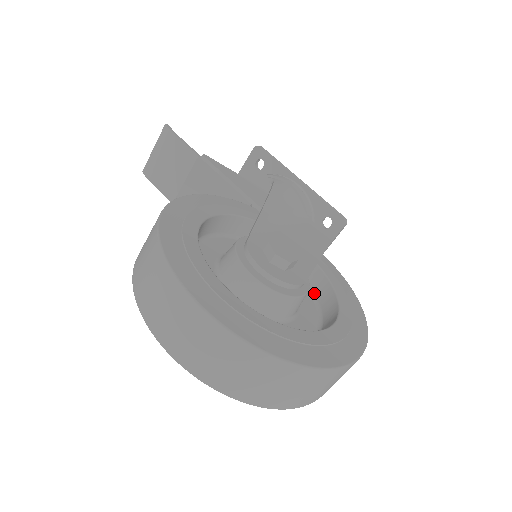
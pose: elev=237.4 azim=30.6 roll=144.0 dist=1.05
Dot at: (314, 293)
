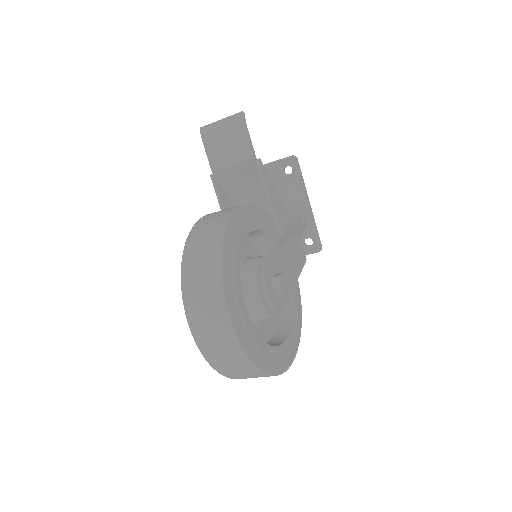
Dot at: occluded
